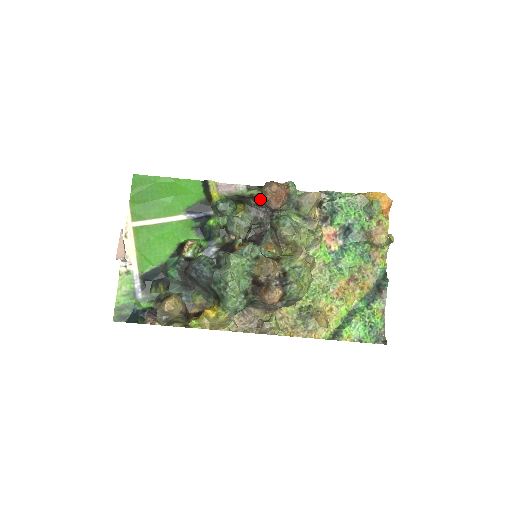
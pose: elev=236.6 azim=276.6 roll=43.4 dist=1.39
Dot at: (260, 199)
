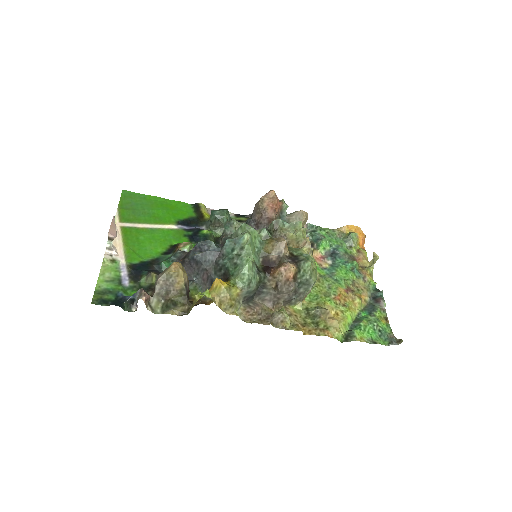
Dot at: (252, 217)
